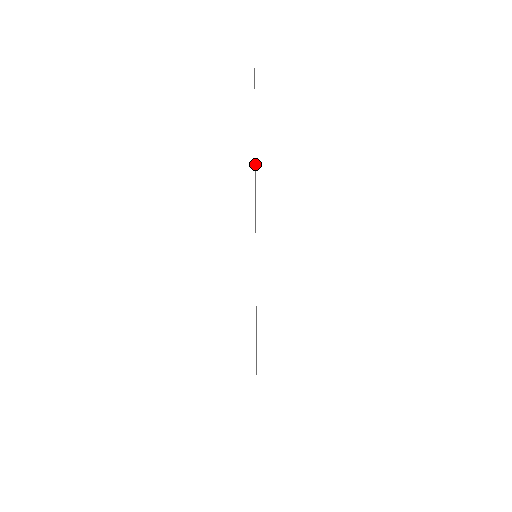
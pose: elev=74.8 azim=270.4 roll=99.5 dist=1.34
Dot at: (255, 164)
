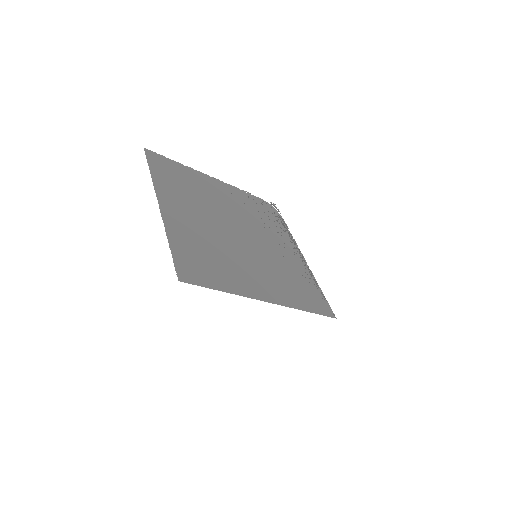
Dot at: (277, 223)
